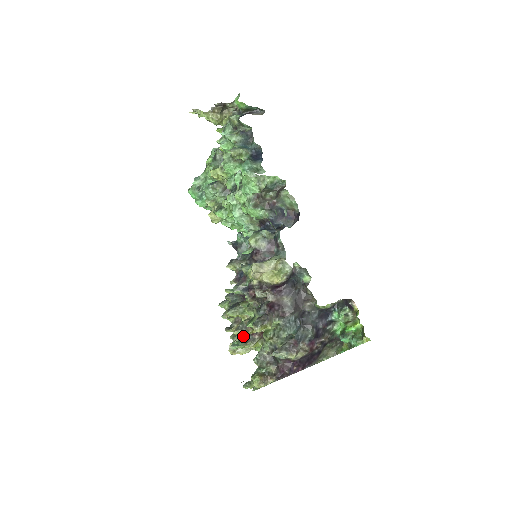
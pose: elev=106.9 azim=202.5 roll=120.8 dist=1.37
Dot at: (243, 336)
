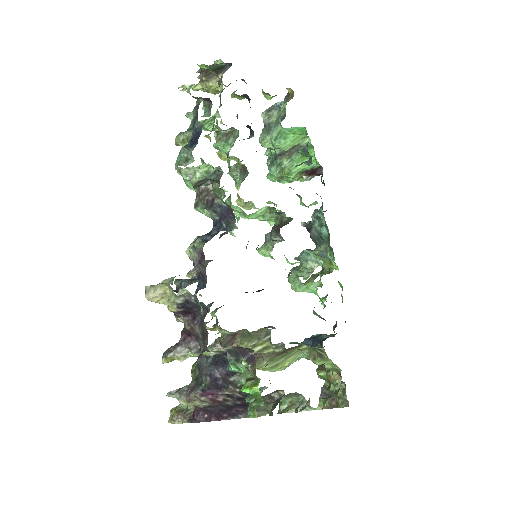
Dot at: occluded
